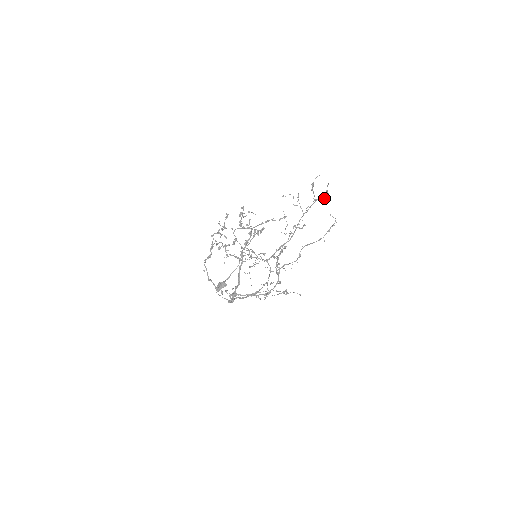
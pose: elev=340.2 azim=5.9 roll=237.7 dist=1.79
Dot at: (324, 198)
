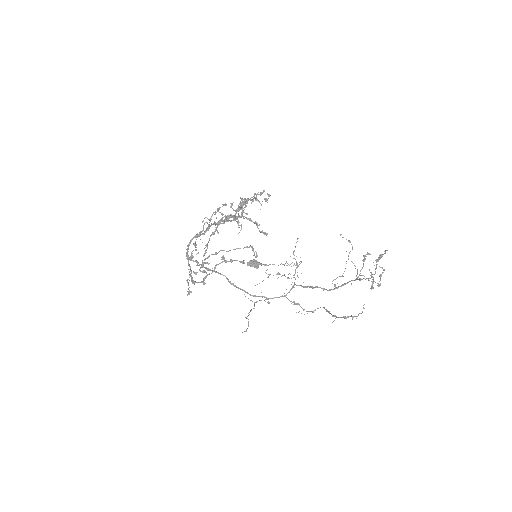
Dot at: occluded
